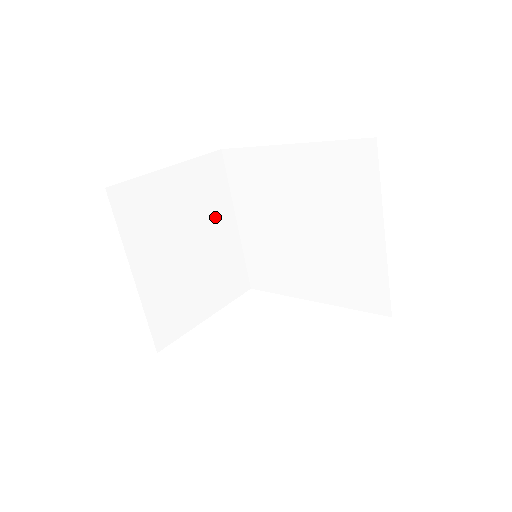
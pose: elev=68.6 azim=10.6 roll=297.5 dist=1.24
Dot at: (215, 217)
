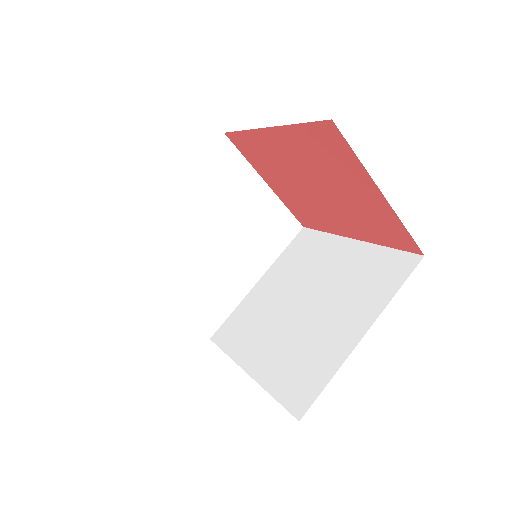
Dot at: (252, 253)
